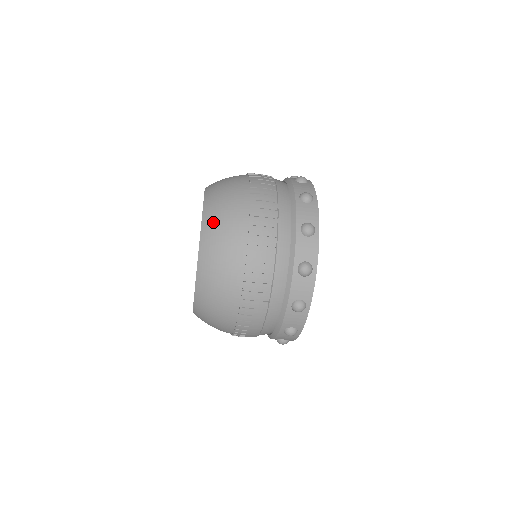
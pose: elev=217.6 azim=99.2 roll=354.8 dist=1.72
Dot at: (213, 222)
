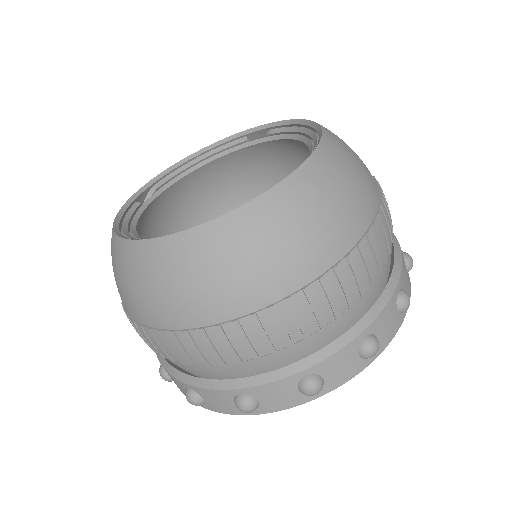
Dot at: (300, 202)
